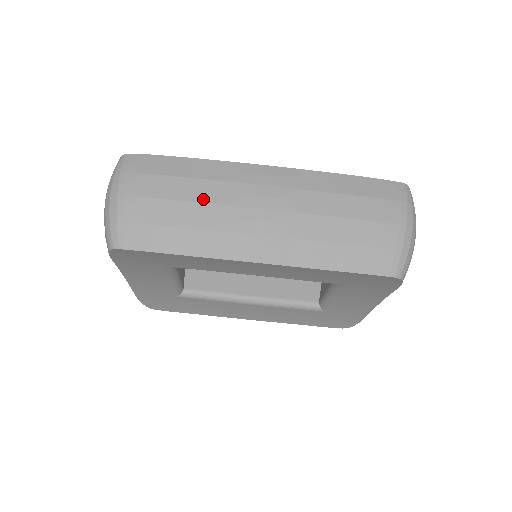
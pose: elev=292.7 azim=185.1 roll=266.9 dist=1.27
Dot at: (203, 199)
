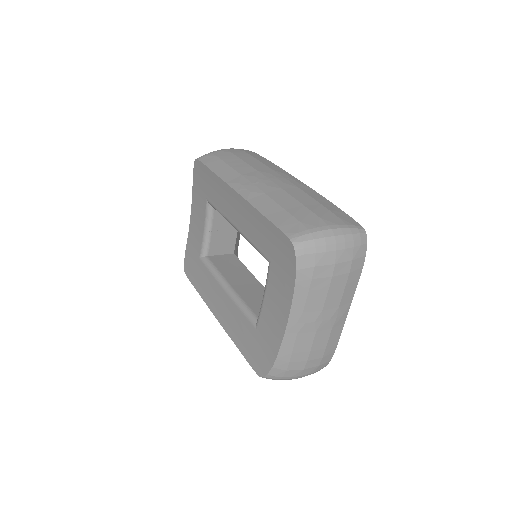
Dot at: (251, 164)
